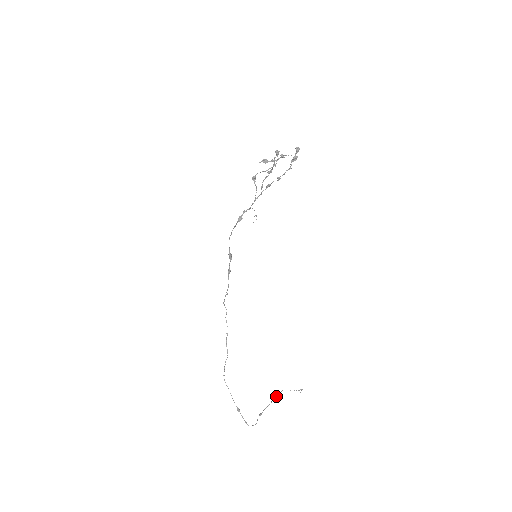
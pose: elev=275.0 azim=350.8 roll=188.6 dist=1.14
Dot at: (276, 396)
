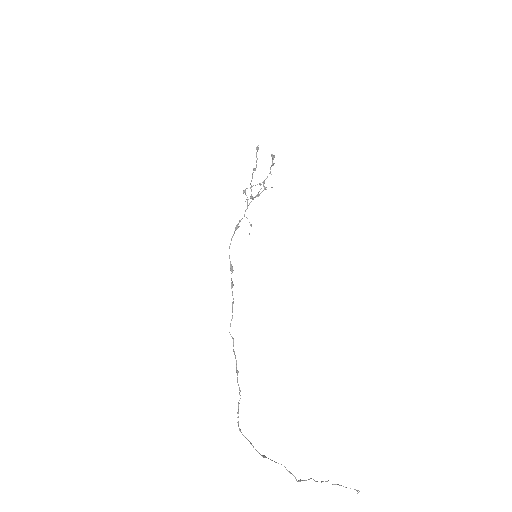
Dot at: occluded
